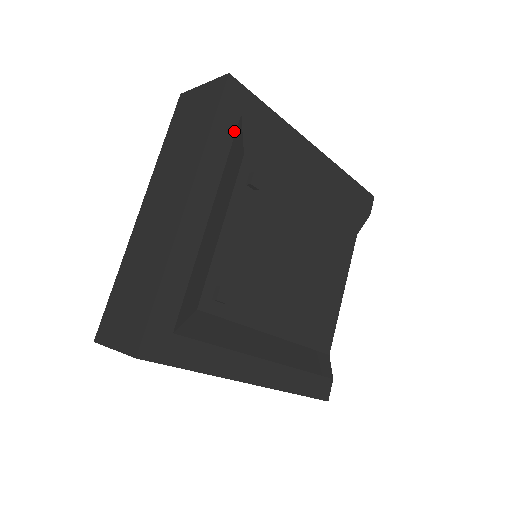
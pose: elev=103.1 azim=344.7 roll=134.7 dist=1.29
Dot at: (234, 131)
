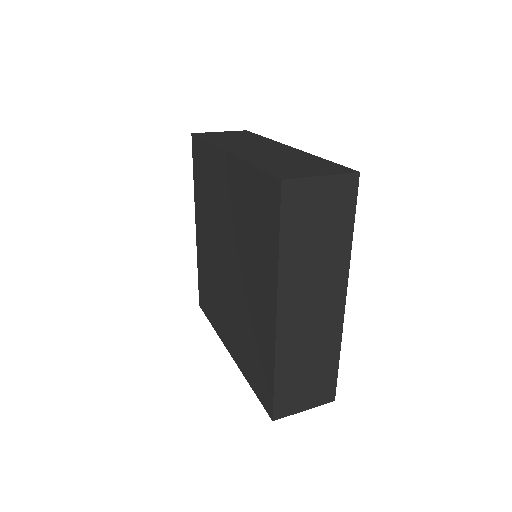
Dot at: occluded
